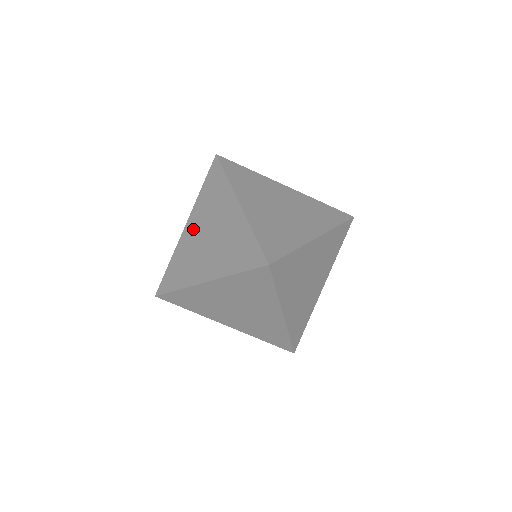
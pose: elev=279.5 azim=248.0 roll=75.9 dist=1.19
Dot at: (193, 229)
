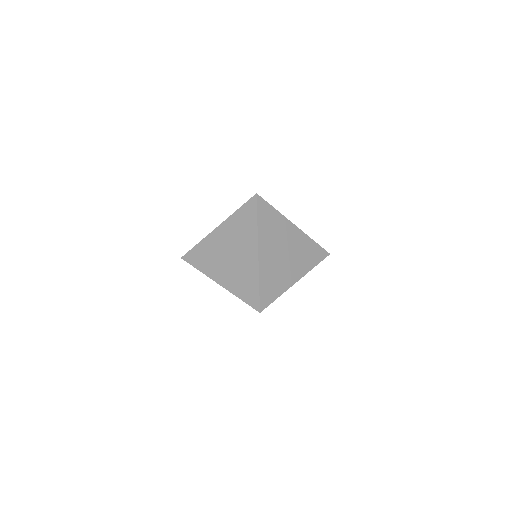
Dot at: occluded
